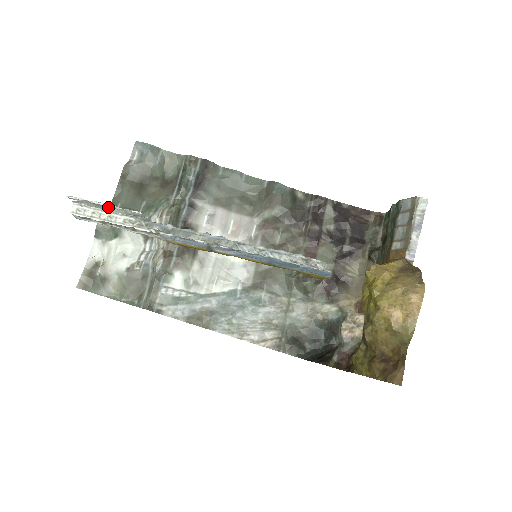
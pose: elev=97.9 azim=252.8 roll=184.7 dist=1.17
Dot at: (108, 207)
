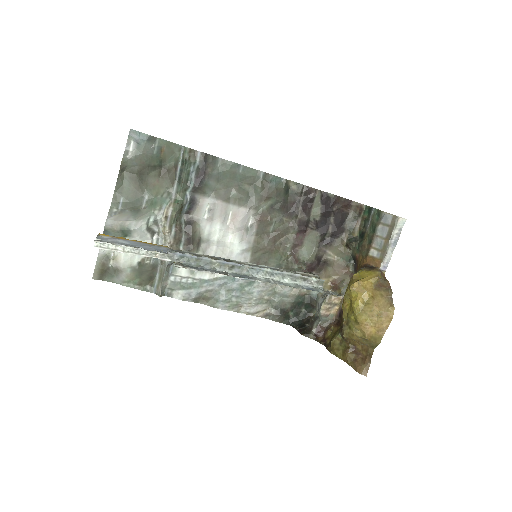
Dot at: (134, 248)
